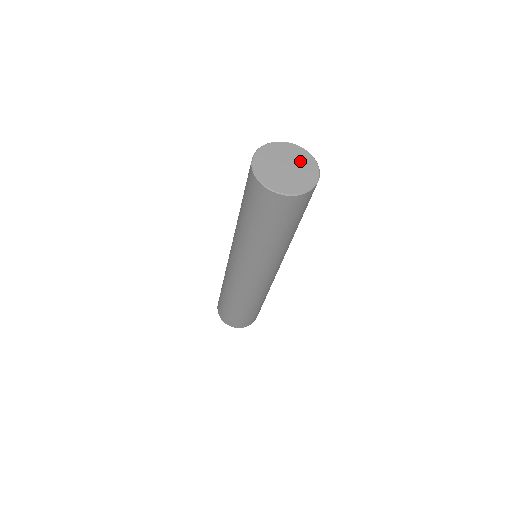
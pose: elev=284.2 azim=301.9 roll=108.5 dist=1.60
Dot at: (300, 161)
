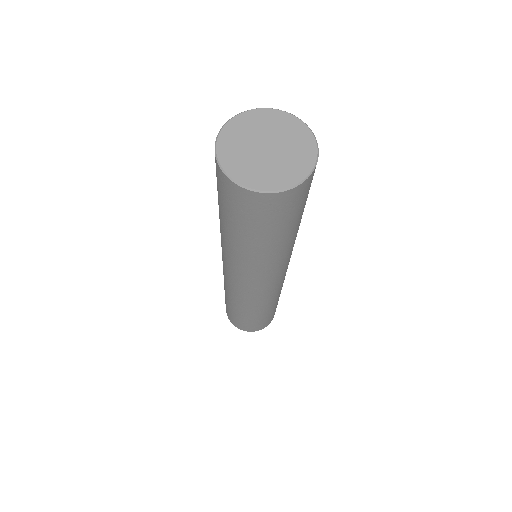
Dot at: (293, 153)
